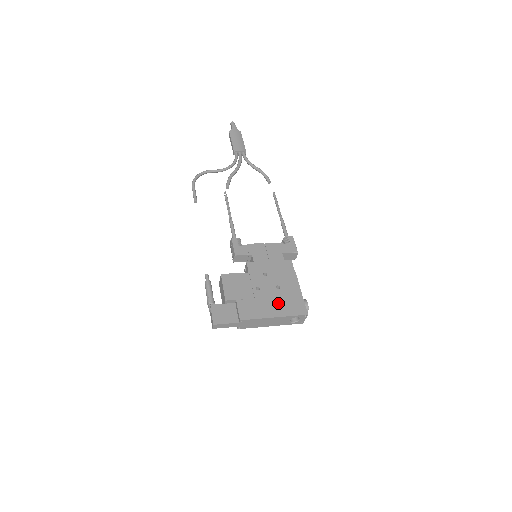
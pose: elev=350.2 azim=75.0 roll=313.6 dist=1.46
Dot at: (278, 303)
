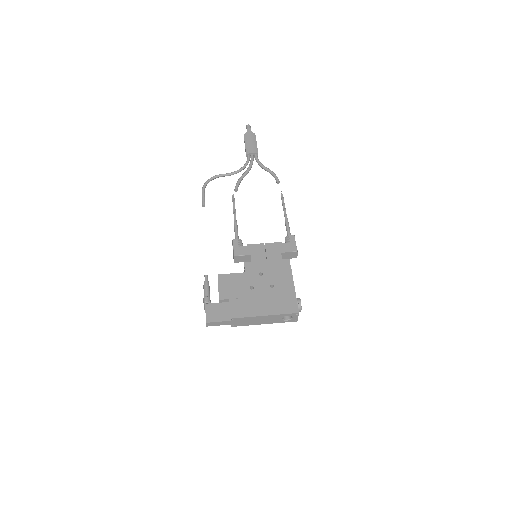
Dot at: (270, 302)
